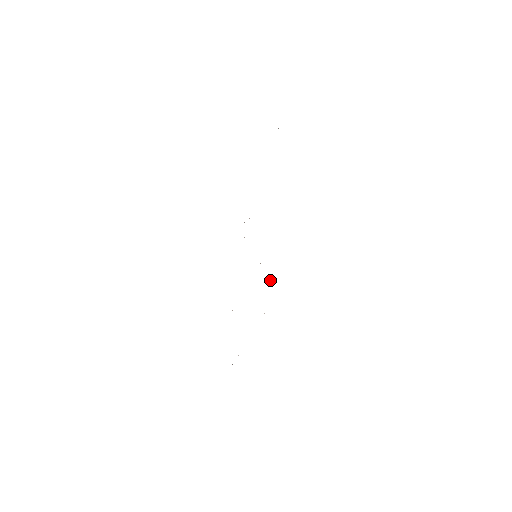
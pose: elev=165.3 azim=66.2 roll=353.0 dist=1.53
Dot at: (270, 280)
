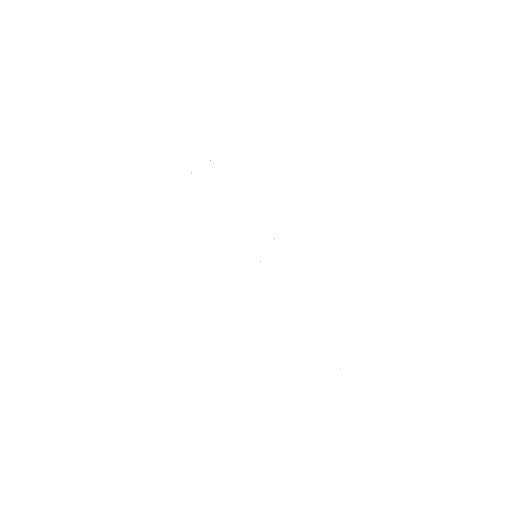
Dot at: occluded
